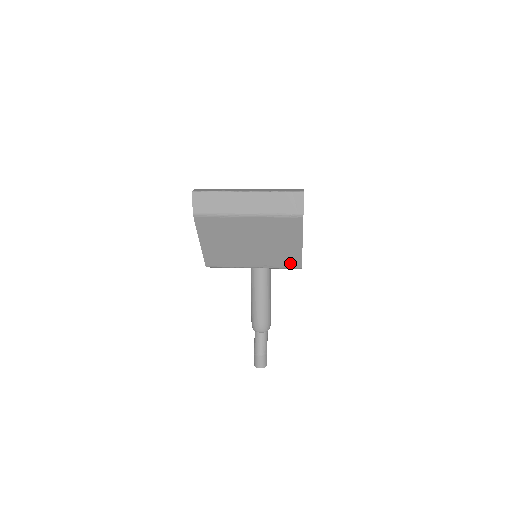
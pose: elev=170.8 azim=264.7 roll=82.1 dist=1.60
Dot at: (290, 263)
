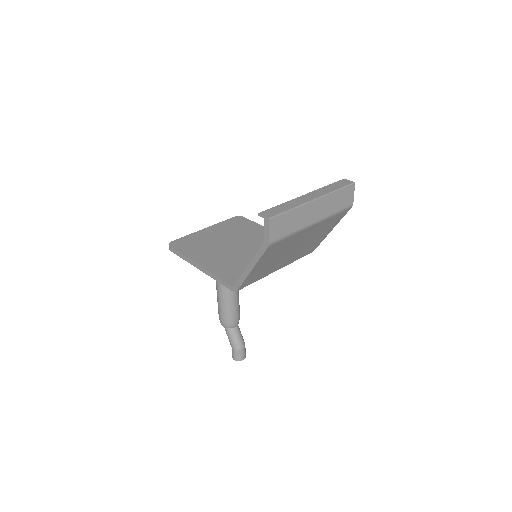
Dot at: (308, 252)
